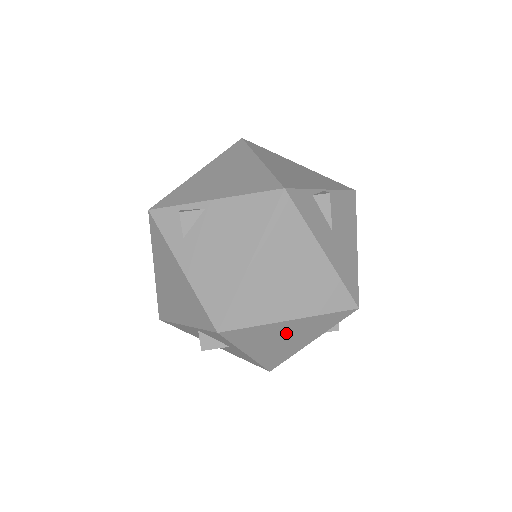
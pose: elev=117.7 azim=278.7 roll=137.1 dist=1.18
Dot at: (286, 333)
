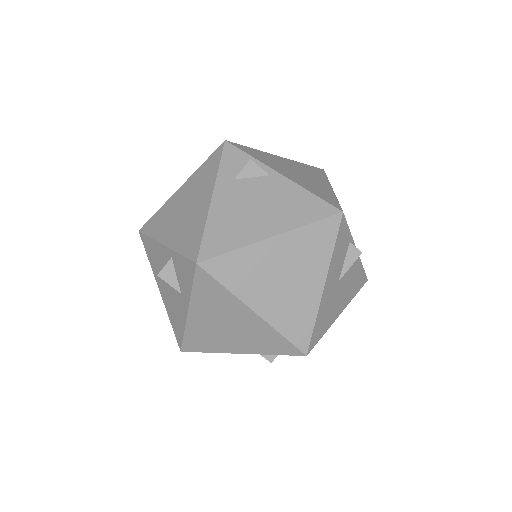
Dot at: (236, 322)
